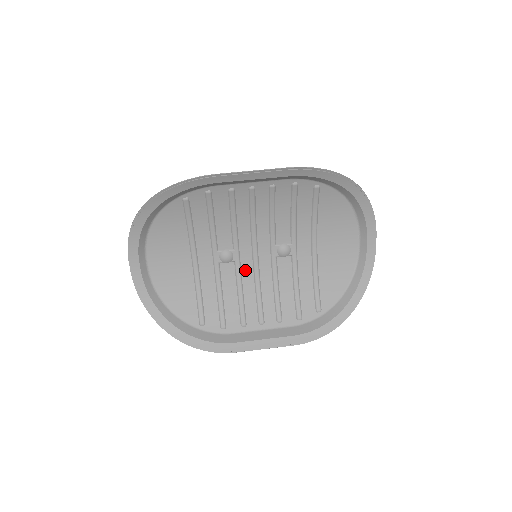
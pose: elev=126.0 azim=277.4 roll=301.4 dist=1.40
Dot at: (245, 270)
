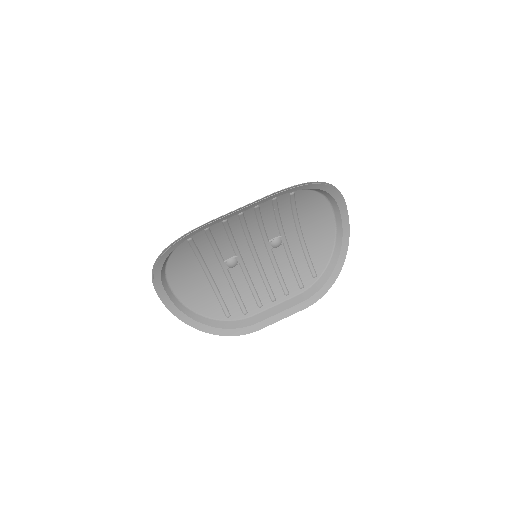
Dot at: (249, 267)
